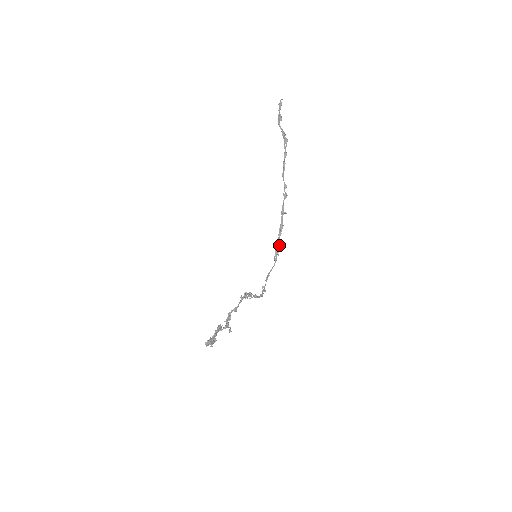
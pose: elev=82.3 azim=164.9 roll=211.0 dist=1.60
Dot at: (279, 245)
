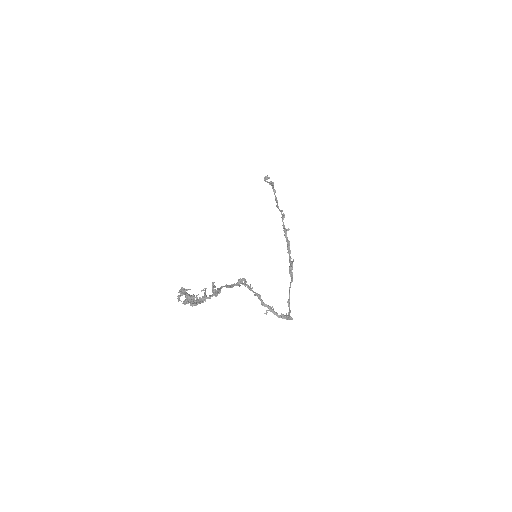
Dot at: (291, 261)
